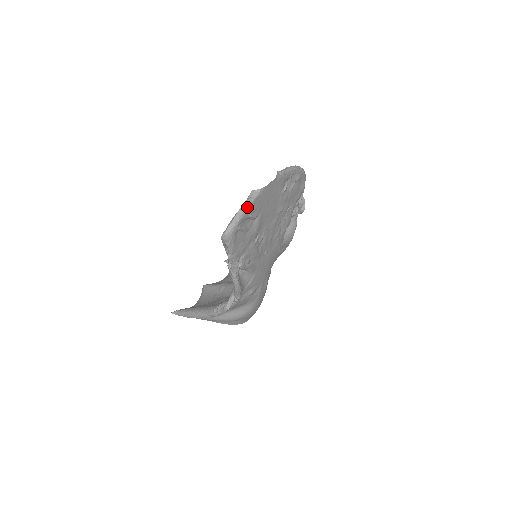
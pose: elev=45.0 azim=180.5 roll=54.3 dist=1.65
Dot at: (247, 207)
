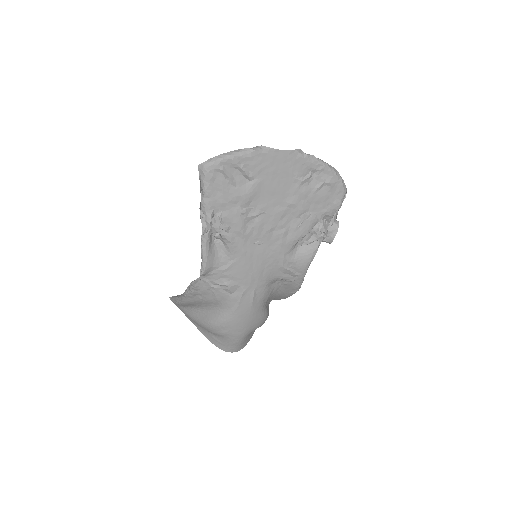
Dot at: (241, 153)
